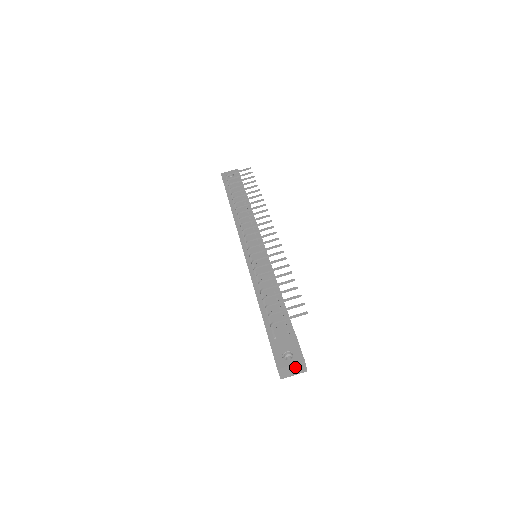
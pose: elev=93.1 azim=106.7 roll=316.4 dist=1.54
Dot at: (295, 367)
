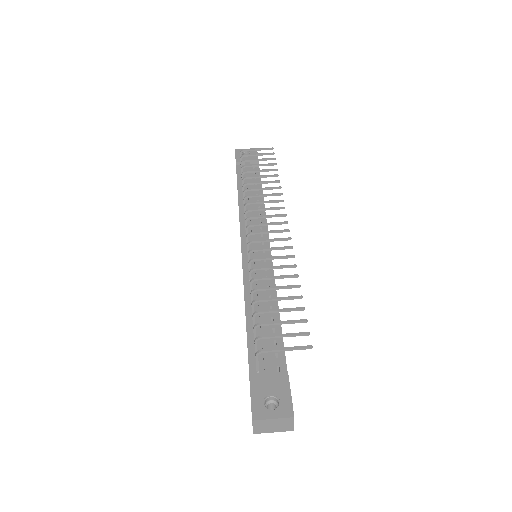
Dot at: (278, 422)
